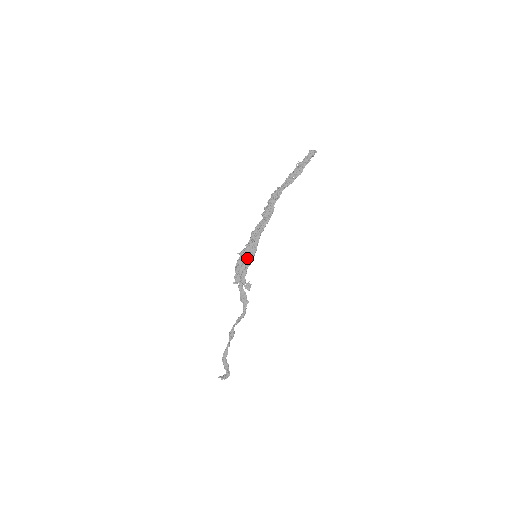
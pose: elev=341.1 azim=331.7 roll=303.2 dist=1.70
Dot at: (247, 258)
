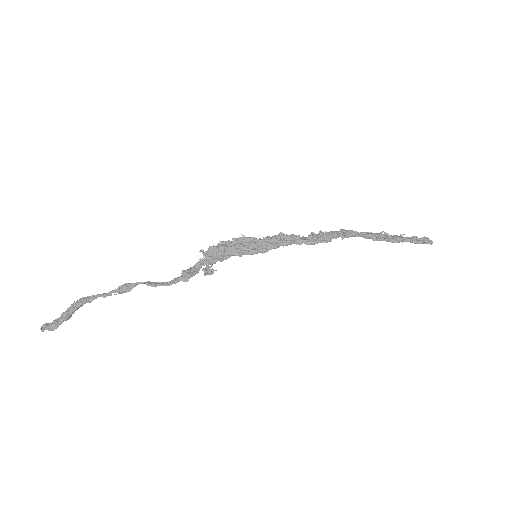
Dot at: (246, 246)
